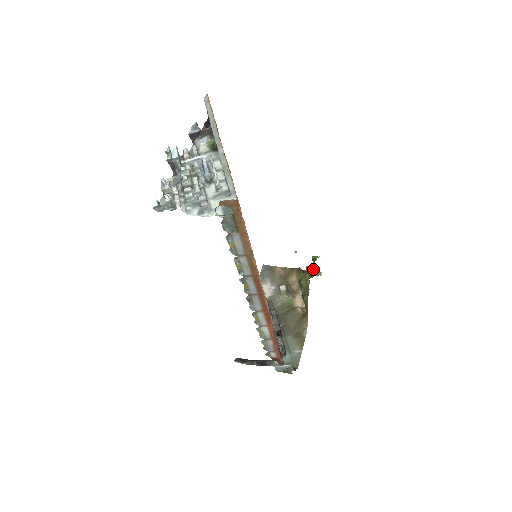
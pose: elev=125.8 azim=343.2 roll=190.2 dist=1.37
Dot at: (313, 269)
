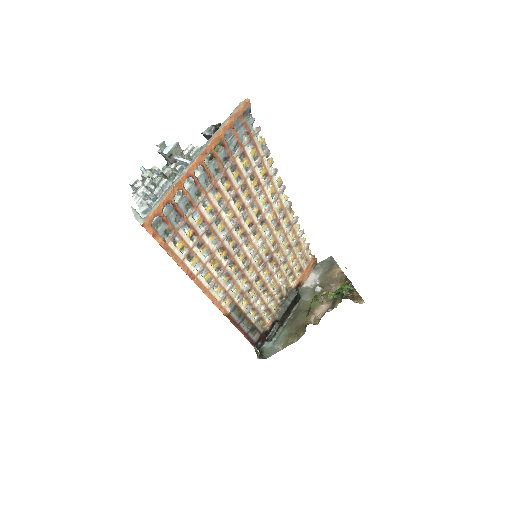
Dot at: (336, 296)
